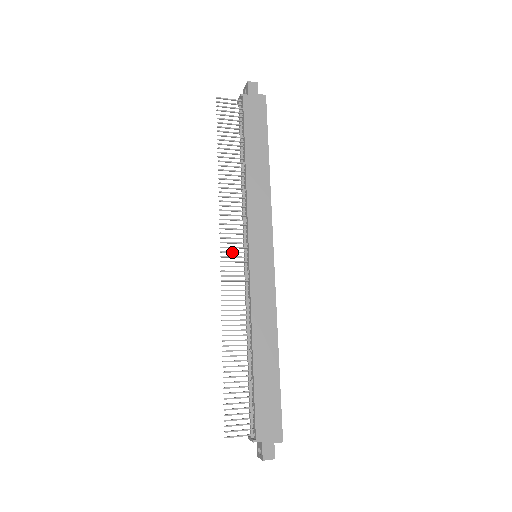
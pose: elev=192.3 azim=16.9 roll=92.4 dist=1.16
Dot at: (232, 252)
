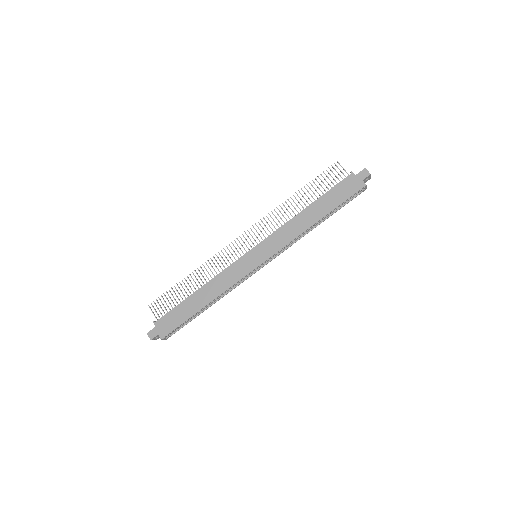
Dot at: (246, 240)
